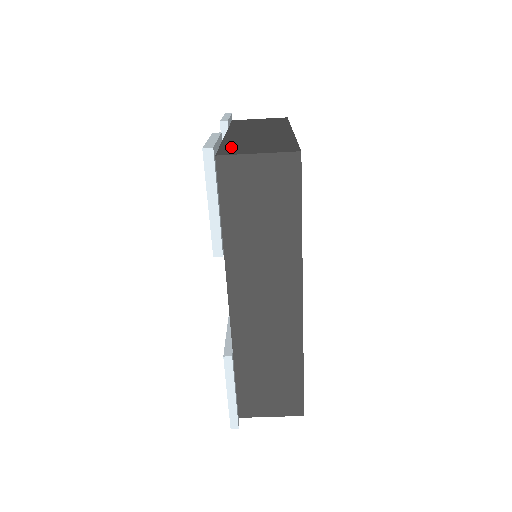
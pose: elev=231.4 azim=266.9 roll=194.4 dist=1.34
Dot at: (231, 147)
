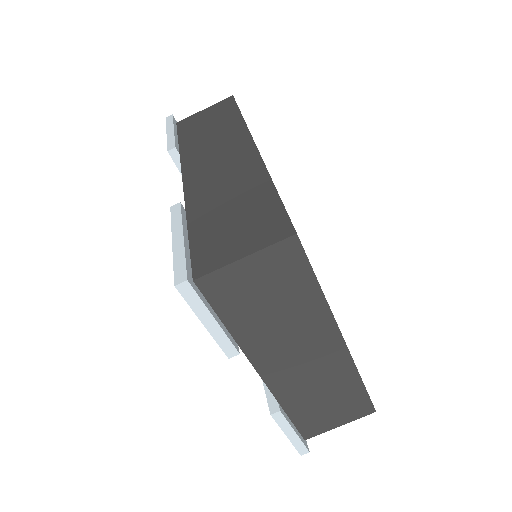
Dot at: occluded
